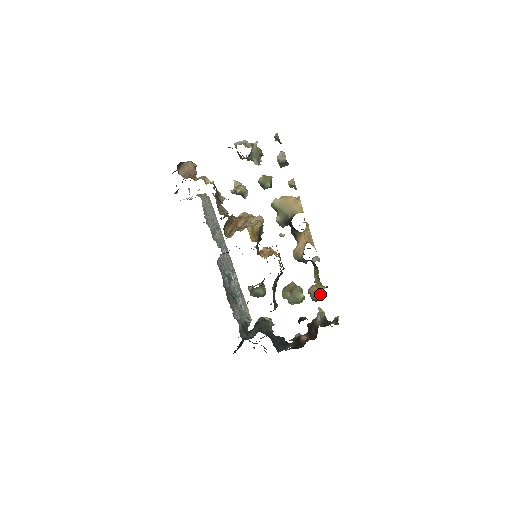
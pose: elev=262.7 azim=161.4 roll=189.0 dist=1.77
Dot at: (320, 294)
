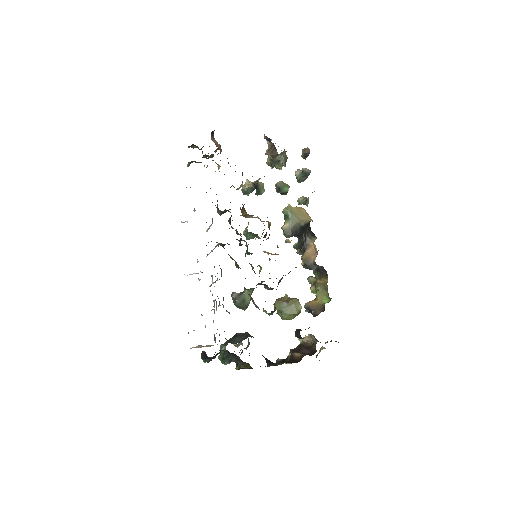
Dot at: (322, 307)
